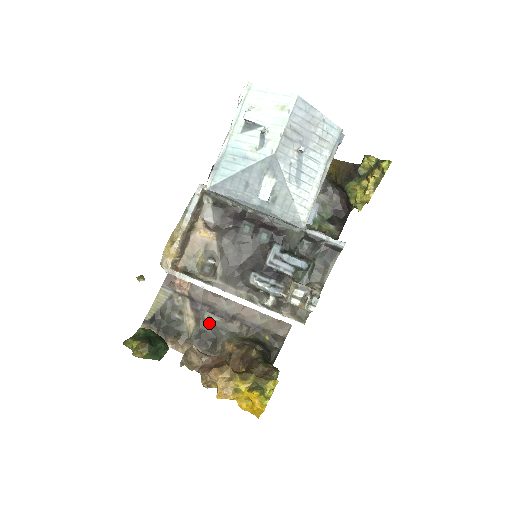
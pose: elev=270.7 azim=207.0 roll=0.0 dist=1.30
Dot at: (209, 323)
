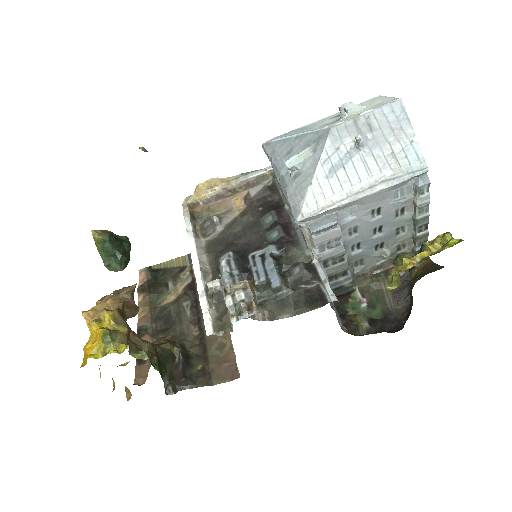
Dot at: (181, 310)
